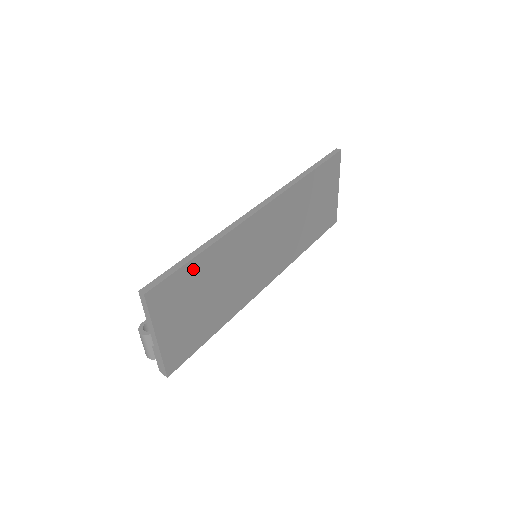
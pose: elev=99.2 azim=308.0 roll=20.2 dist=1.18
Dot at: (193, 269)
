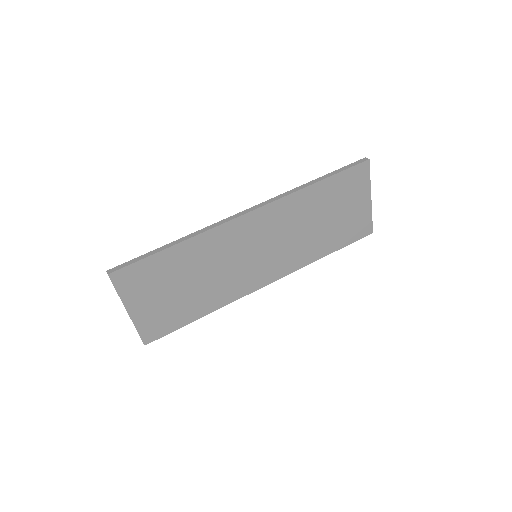
Dot at: (162, 260)
